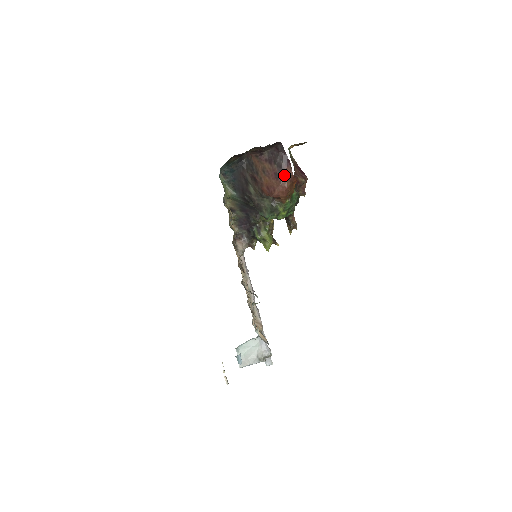
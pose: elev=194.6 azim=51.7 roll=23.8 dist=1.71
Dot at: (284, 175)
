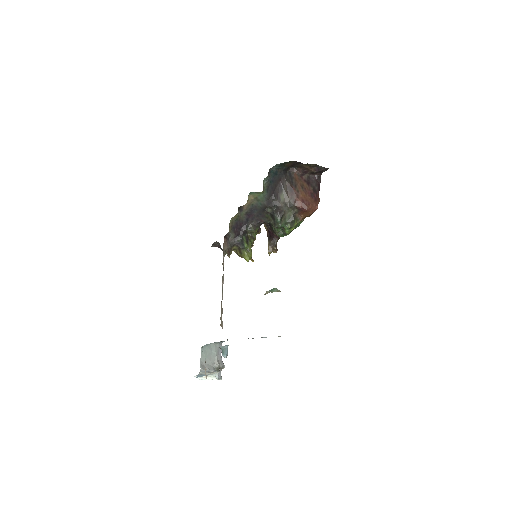
Dot at: (317, 198)
